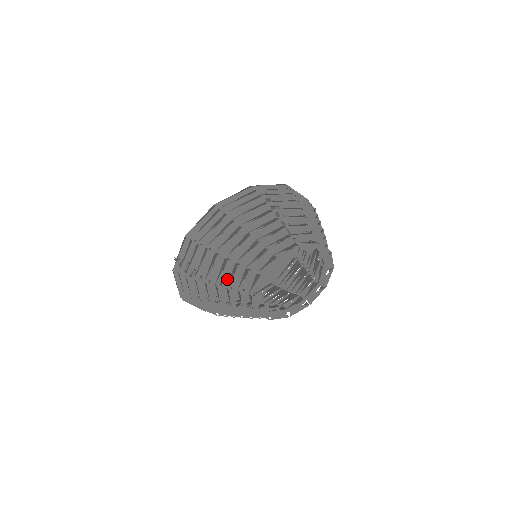
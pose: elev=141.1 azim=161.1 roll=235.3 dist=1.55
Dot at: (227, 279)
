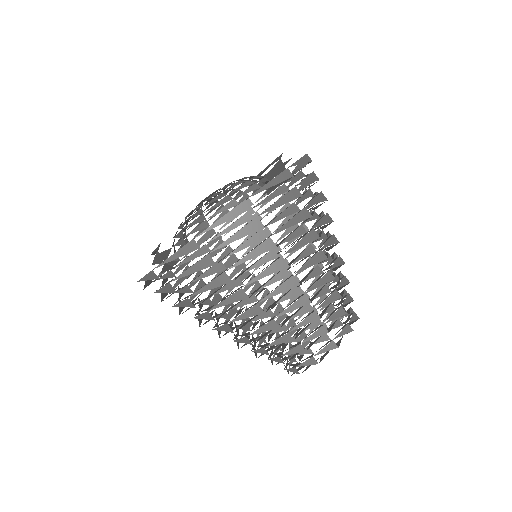
Dot at: occluded
